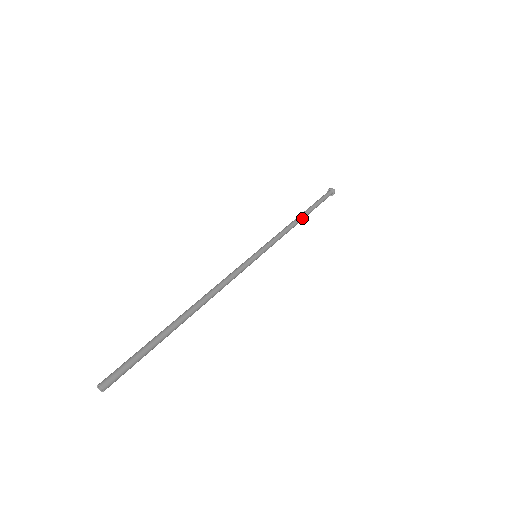
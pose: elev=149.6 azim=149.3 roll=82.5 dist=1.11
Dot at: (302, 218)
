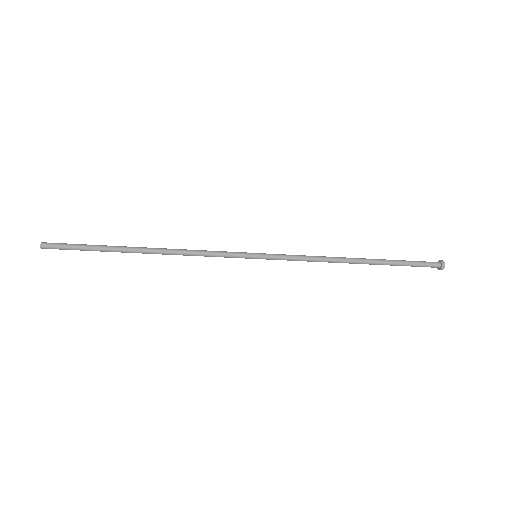
Dot at: (355, 259)
